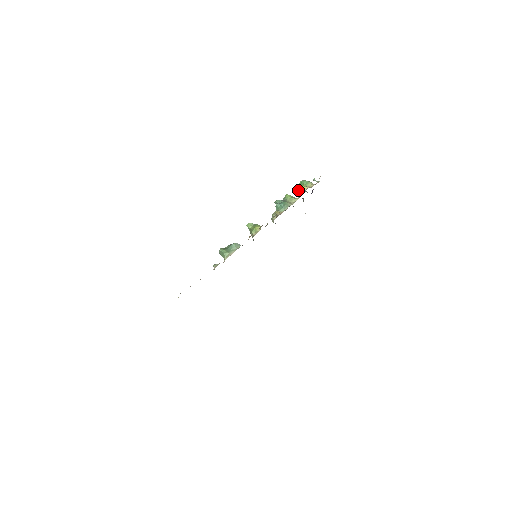
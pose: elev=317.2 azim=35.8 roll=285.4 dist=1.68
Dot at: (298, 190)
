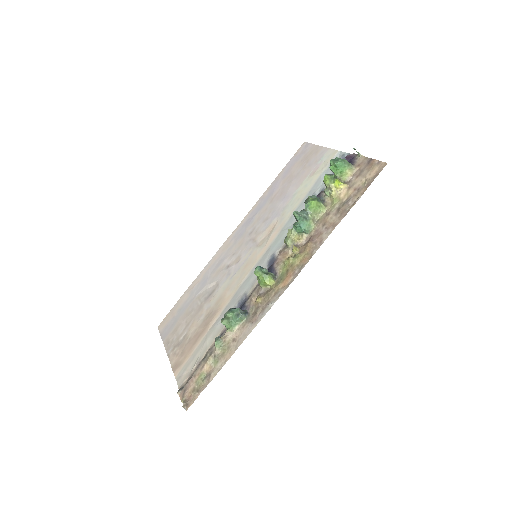
Dot at: (328, 185)
